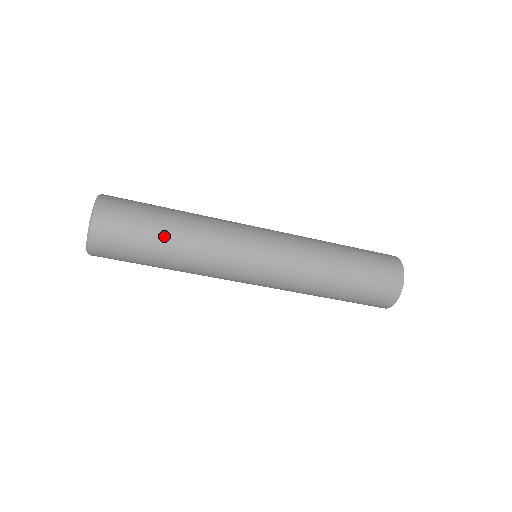
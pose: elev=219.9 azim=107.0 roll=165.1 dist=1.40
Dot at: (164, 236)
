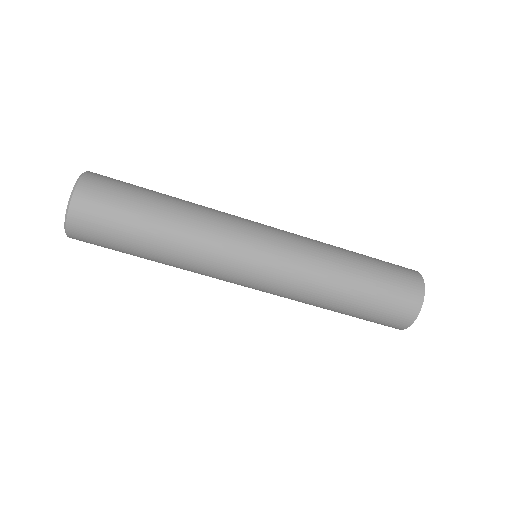
Dot at: (146, 244)
